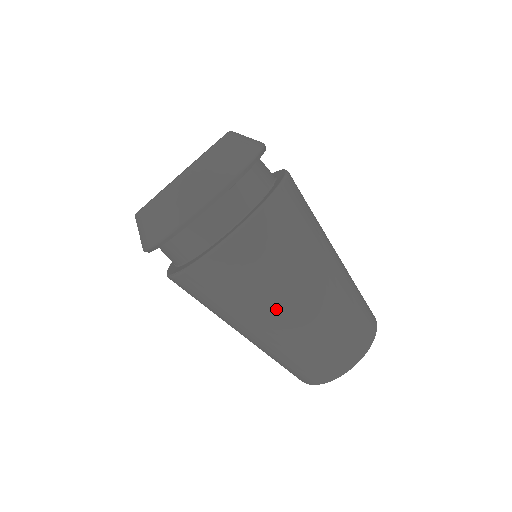
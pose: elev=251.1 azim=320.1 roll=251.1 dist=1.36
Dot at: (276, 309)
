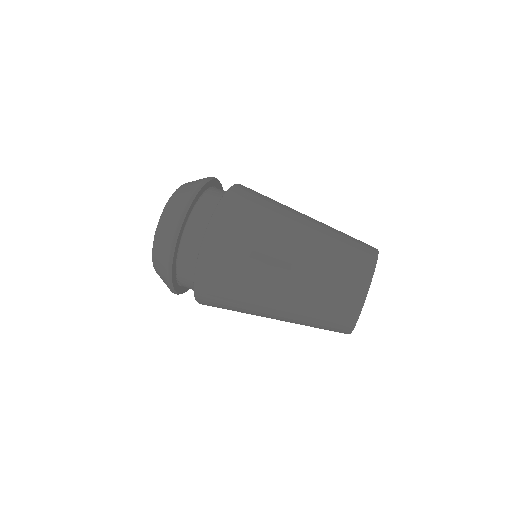
Dot at: (283, 236)
